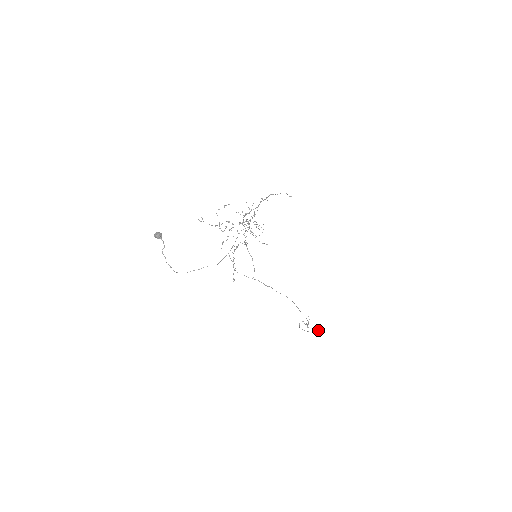
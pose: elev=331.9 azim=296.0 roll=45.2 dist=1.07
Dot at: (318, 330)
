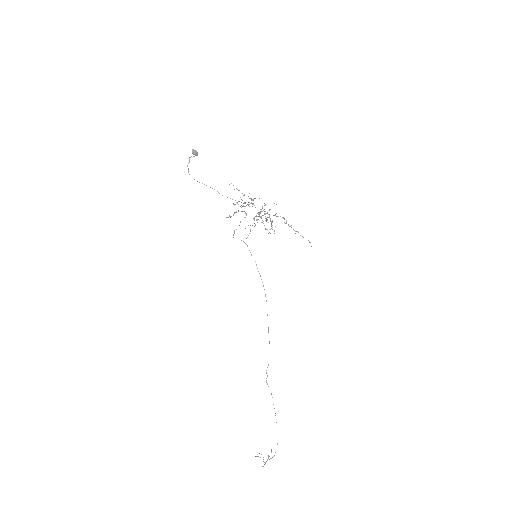
Dot at: (275, 413)
